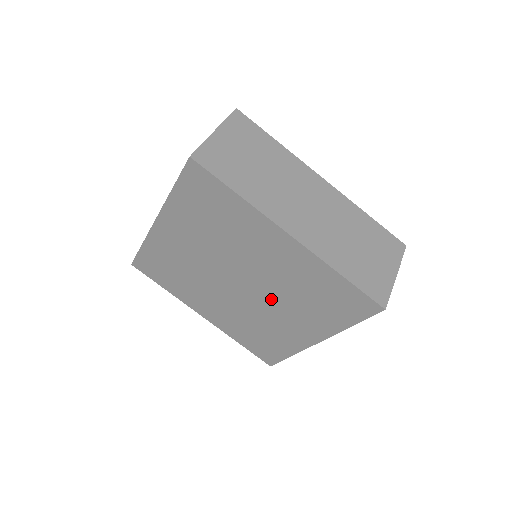
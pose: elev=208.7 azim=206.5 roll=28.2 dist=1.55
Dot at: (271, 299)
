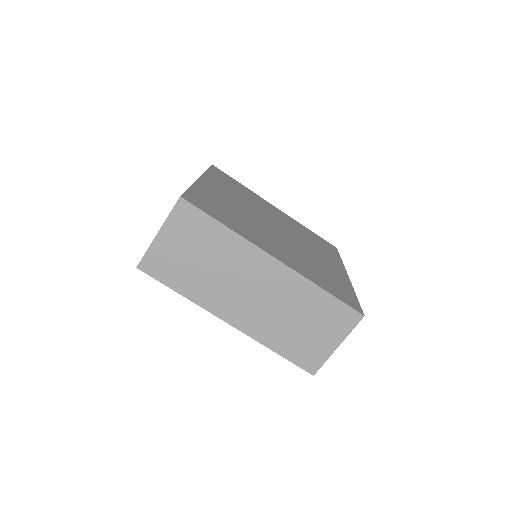
Dot at: occluded
